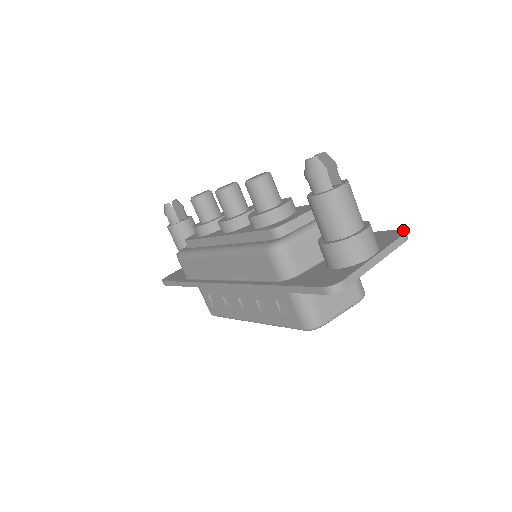
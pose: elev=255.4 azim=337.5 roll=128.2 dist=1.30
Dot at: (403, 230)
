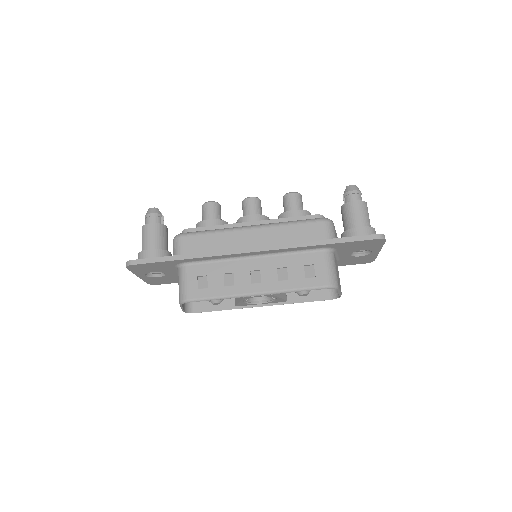
Dot at: occluded
